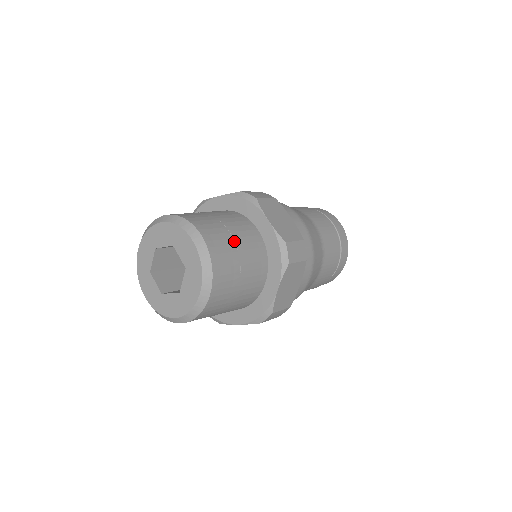
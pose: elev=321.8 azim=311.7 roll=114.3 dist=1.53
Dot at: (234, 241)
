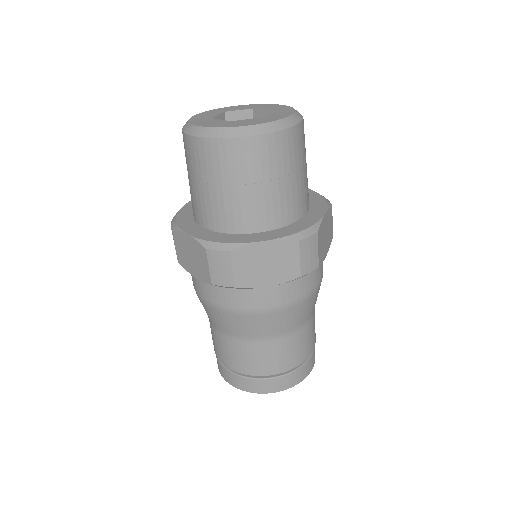
Dot at: occluded
